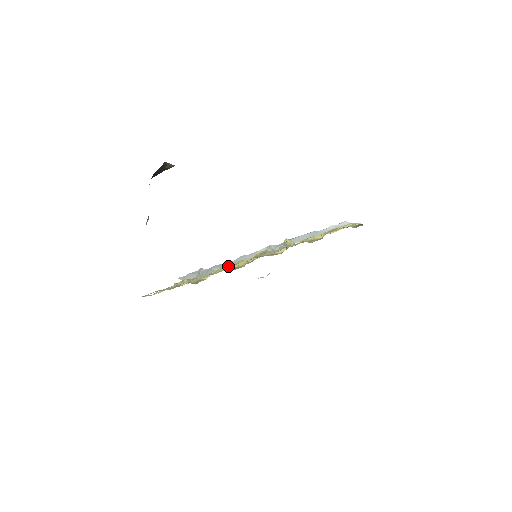
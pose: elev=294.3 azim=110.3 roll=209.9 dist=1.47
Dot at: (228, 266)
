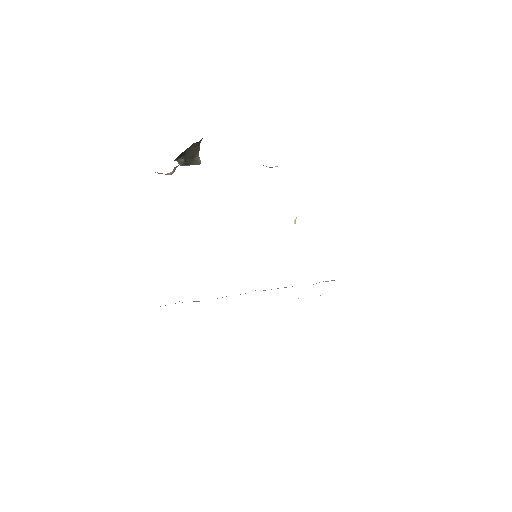
Dot at: occluded
